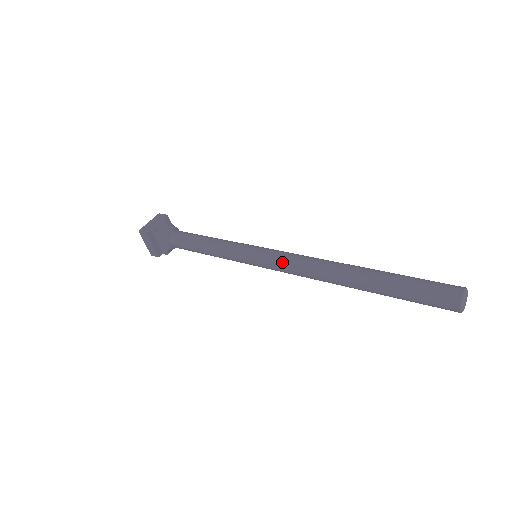
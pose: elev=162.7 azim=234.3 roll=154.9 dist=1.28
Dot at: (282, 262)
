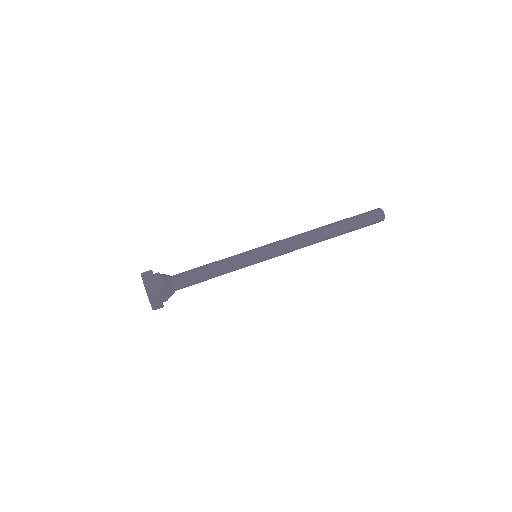
Dot at: (284, 249)
